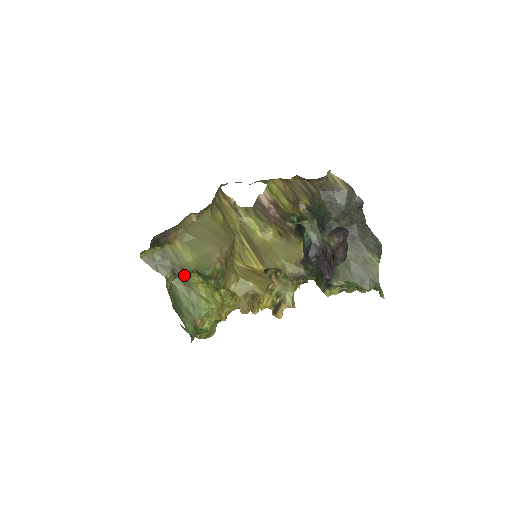
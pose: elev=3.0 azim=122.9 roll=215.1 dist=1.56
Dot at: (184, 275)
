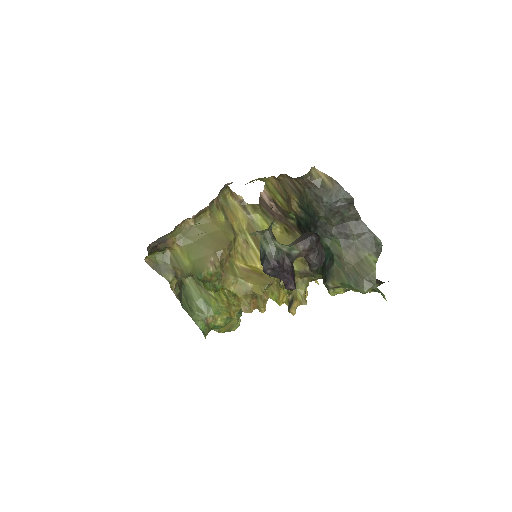
Dot at: (185, 278)
